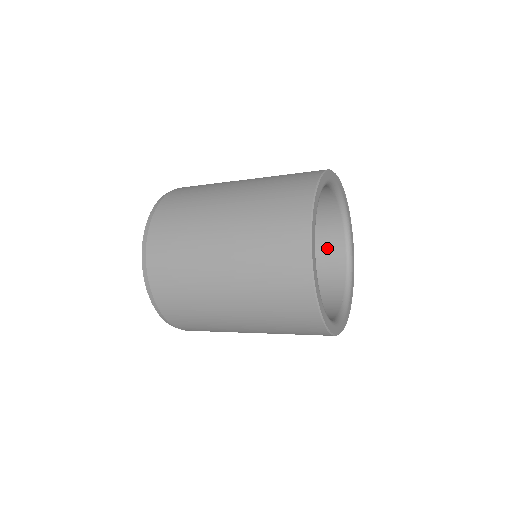
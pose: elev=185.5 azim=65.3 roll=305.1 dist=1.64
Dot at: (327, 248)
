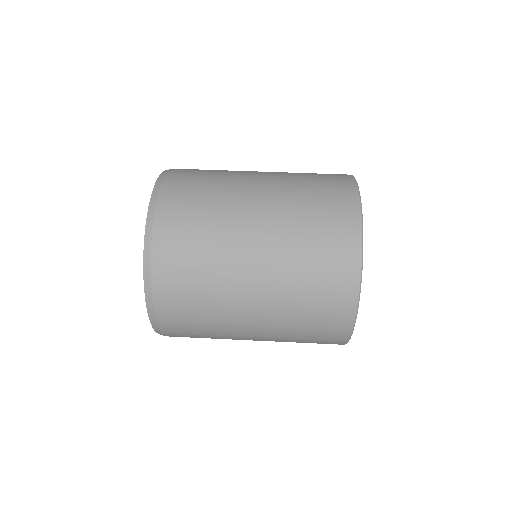
Dot at: occluded
